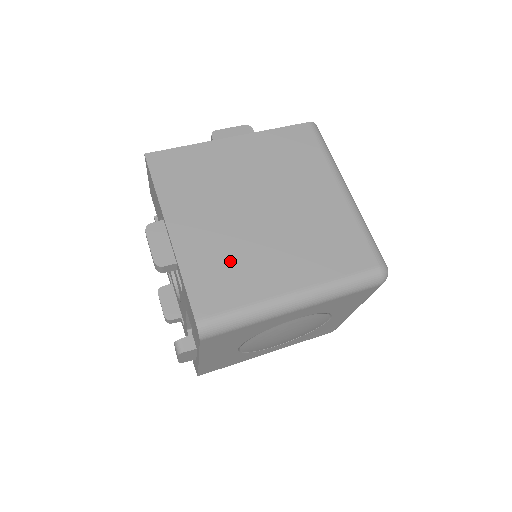
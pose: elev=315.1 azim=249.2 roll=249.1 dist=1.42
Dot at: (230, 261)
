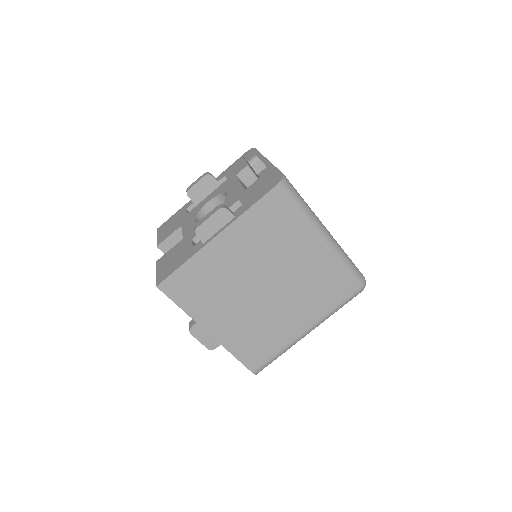
Dot at: (258, 332)
